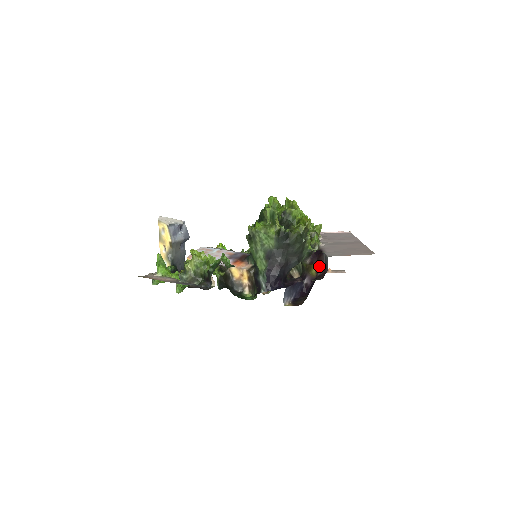
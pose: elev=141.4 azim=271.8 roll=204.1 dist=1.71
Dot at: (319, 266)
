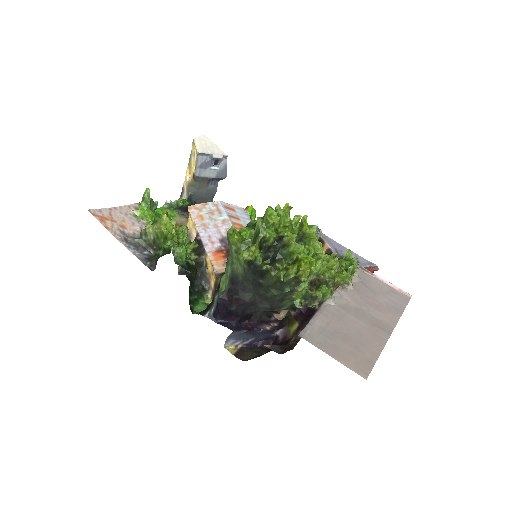
Dot at: (298, 330)
